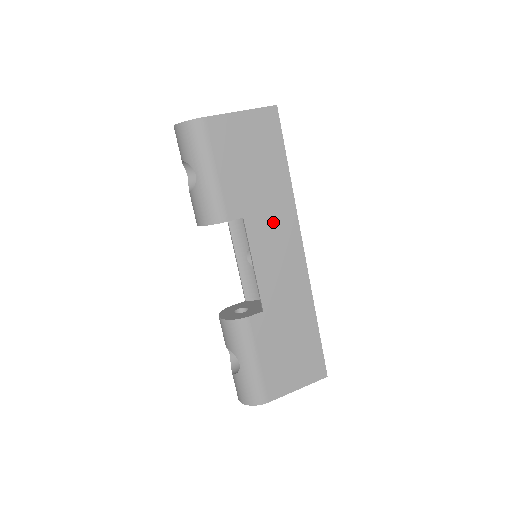
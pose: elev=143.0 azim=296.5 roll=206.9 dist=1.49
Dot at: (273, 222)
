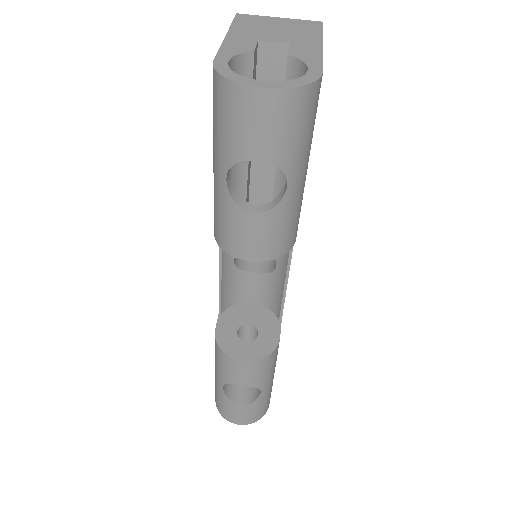
Dot at: occluded
